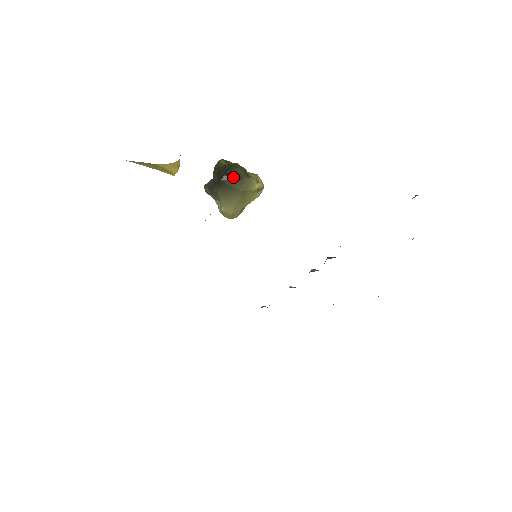
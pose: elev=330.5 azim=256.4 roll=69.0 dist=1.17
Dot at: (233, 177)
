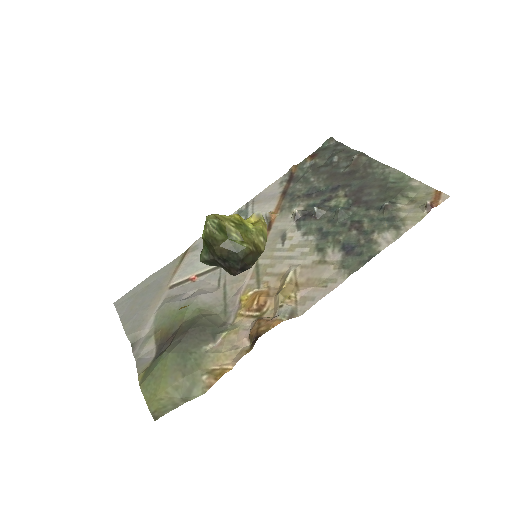
Dot at: (248, 268)
